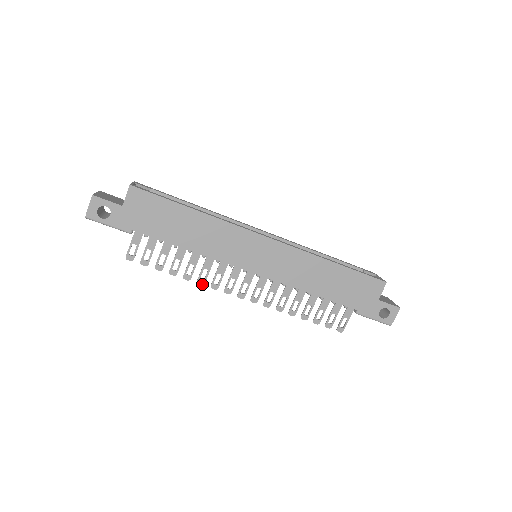
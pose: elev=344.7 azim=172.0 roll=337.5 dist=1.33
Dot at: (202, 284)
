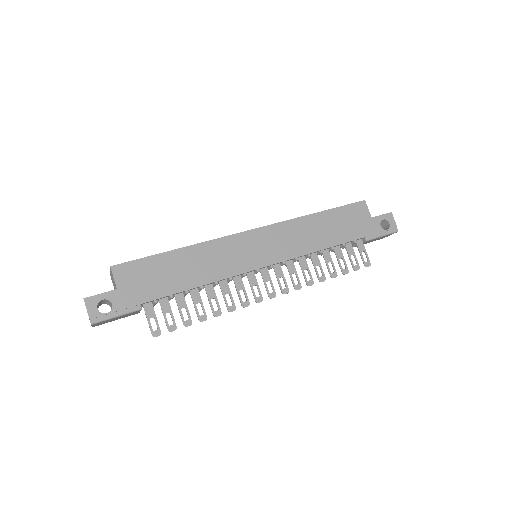
Dot at: (234, 310)
